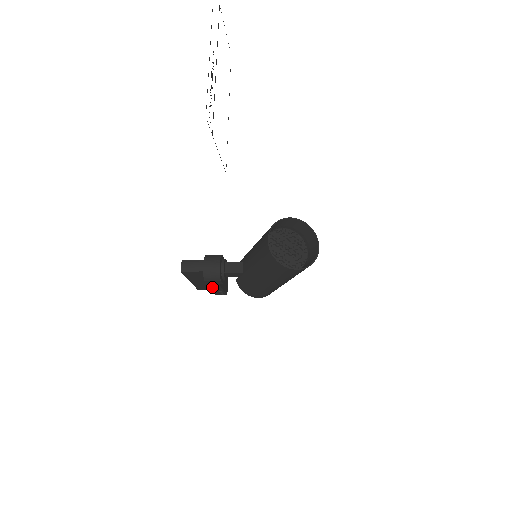
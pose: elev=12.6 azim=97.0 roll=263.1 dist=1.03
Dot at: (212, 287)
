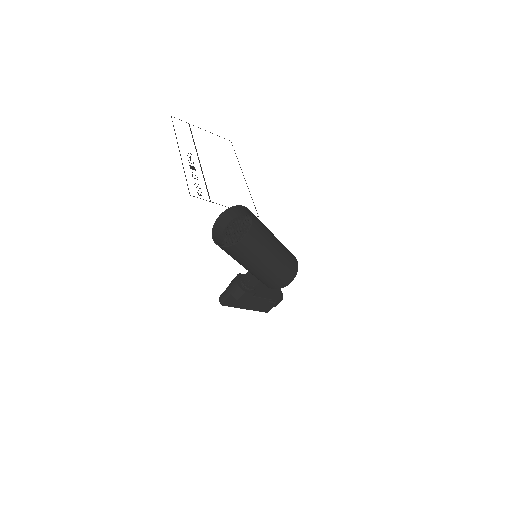
Dot at: (255, 302)
